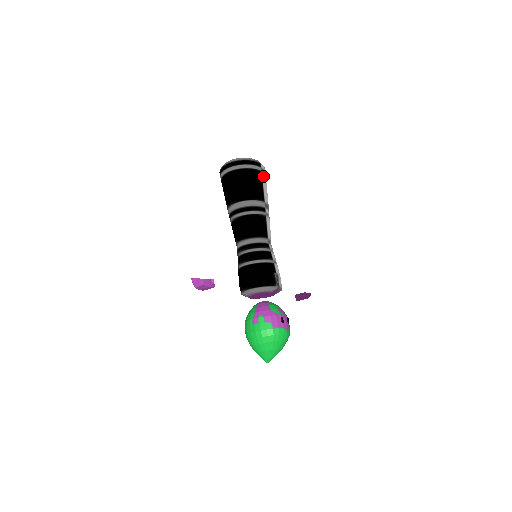
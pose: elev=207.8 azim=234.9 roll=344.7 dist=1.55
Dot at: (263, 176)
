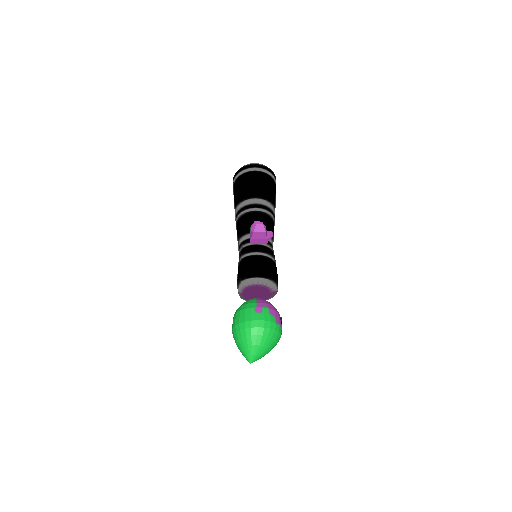
Dot at: occluded
